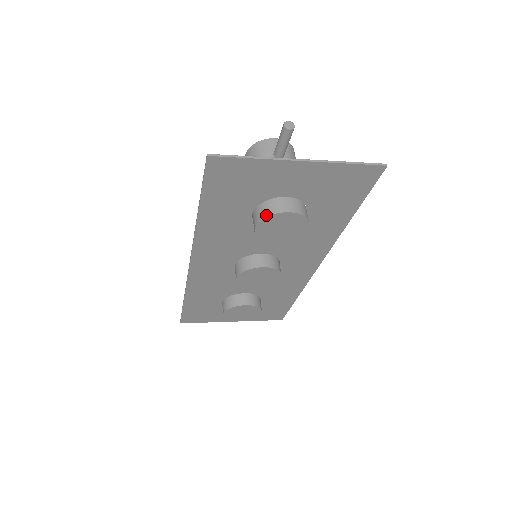
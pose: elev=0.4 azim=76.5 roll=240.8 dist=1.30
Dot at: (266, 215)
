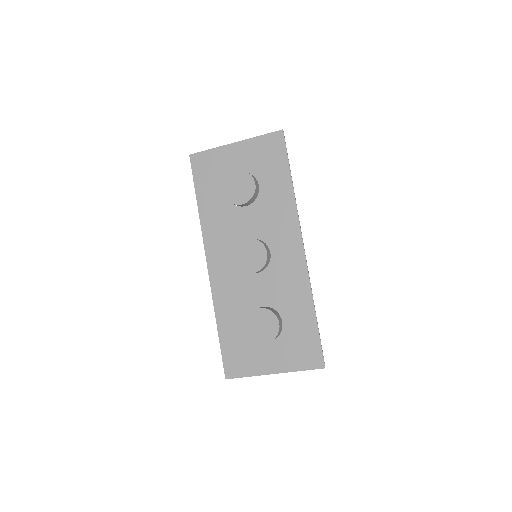
Dot at: (226, 179)
